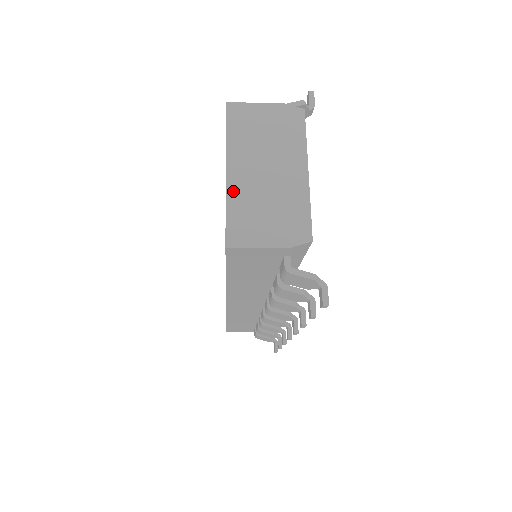
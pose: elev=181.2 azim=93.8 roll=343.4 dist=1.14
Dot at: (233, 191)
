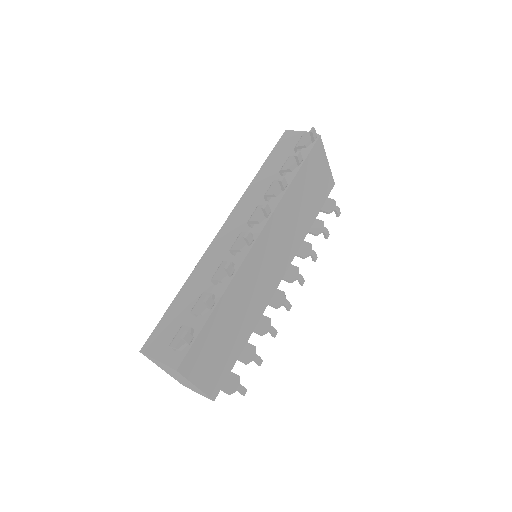
Dot at: (172, 376)
